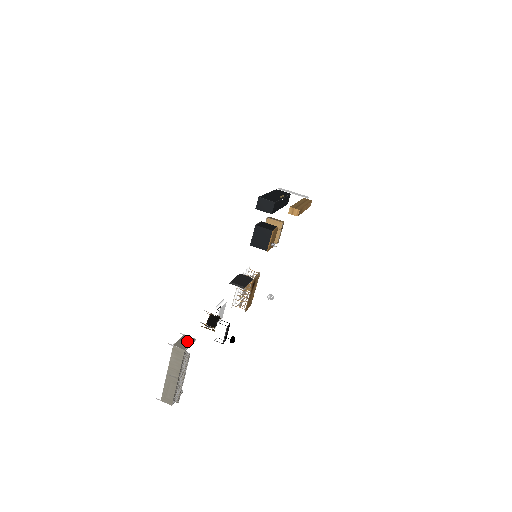
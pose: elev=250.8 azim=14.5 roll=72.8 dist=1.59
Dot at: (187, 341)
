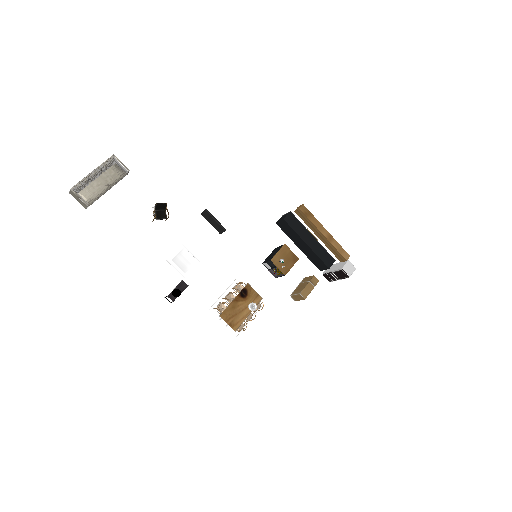
Dot at: (123, 165)
